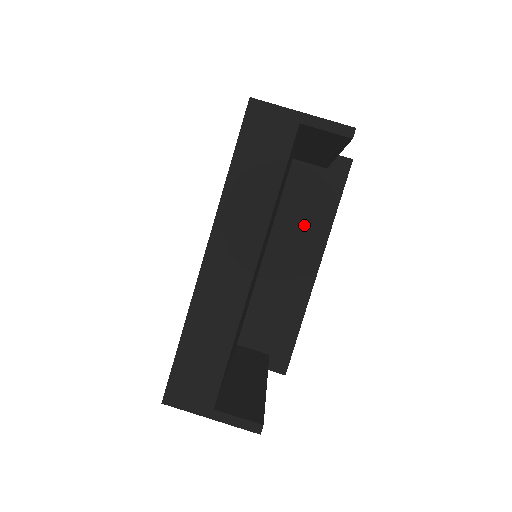
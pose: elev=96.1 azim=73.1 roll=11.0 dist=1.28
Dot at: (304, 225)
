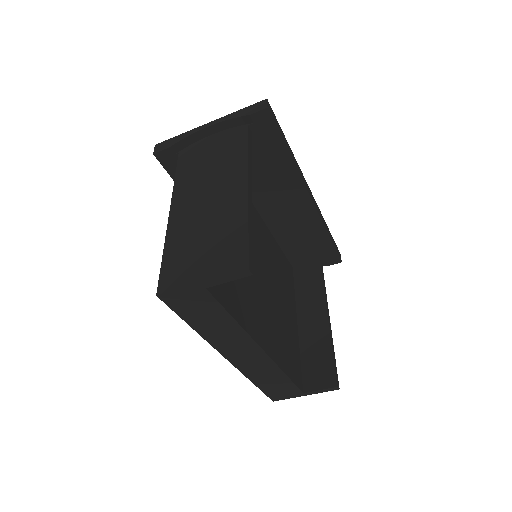
Dot at: (272, 181)
